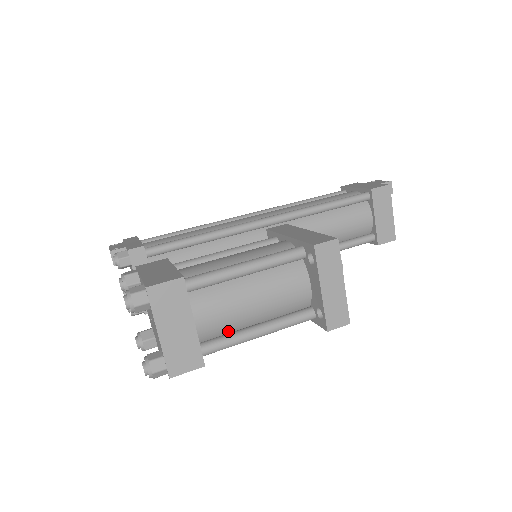
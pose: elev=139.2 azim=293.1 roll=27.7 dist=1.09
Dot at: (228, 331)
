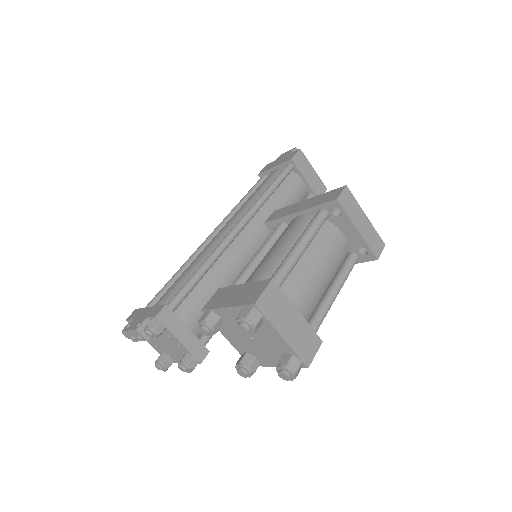
Dot at: (315, 306)
